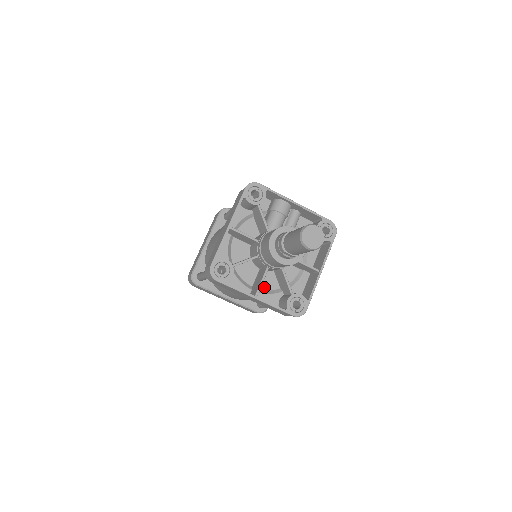
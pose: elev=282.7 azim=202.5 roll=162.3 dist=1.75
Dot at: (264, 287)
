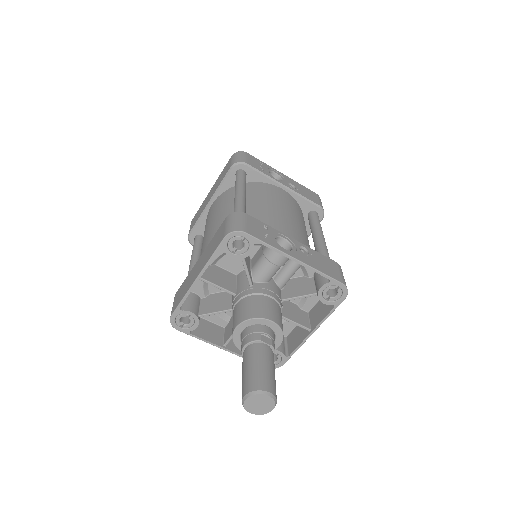
Dot at: occluded
